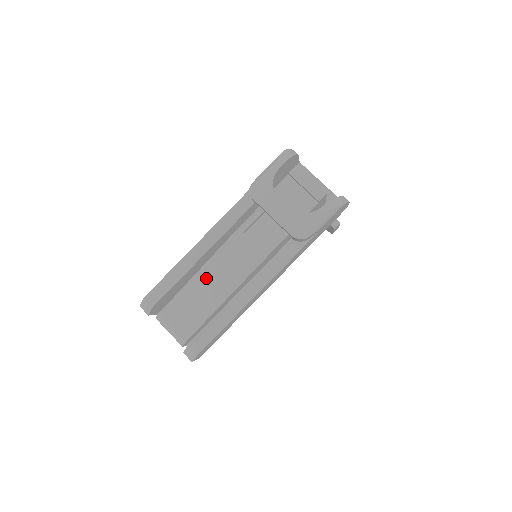
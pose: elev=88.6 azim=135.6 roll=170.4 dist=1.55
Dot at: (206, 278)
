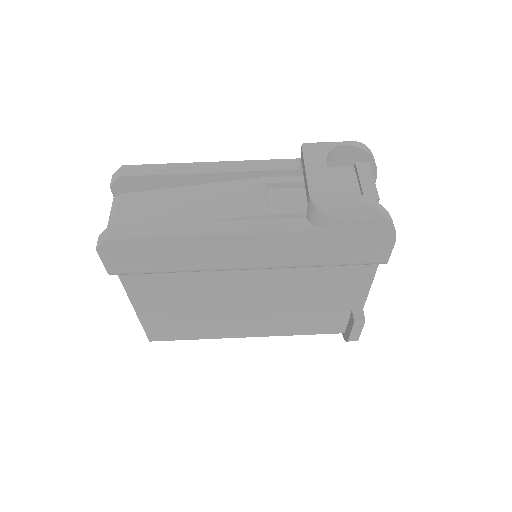
Dot at: (192, 195)
